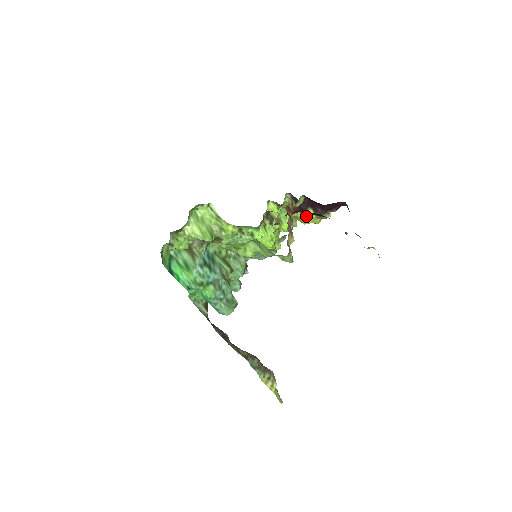
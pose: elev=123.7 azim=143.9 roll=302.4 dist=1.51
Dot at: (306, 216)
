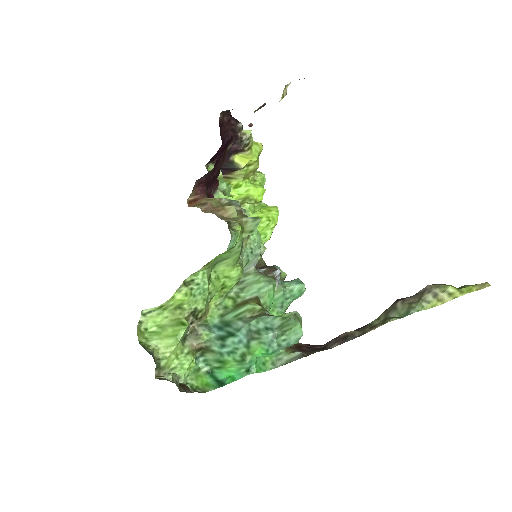
Dot at: (243, 164)
